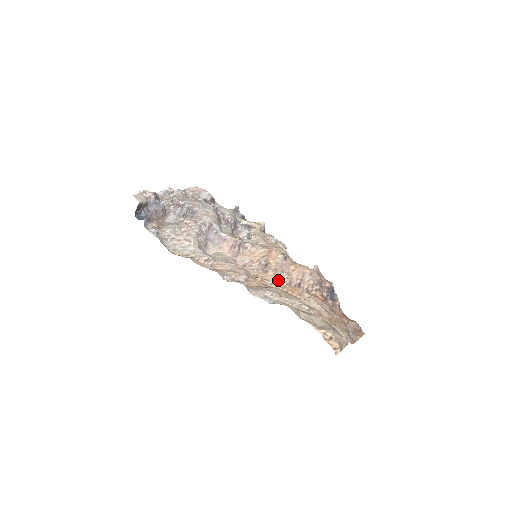
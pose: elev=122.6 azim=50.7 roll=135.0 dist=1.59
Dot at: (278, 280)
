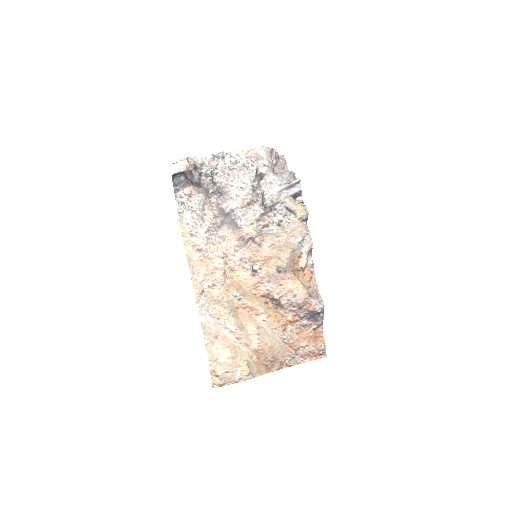
Dot at: (258, 287)
